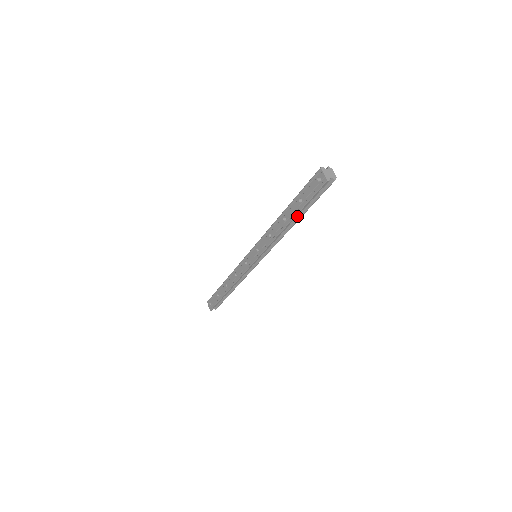
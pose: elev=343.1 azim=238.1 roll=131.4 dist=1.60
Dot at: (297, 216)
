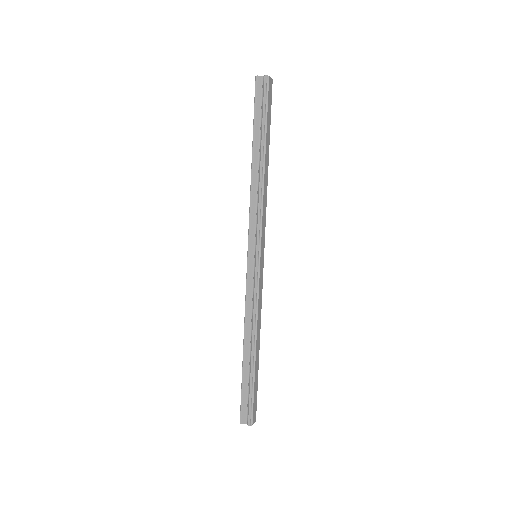
Dot at: (260, 150)
